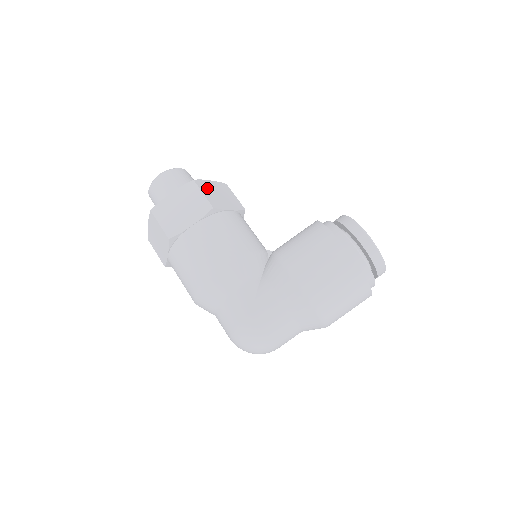
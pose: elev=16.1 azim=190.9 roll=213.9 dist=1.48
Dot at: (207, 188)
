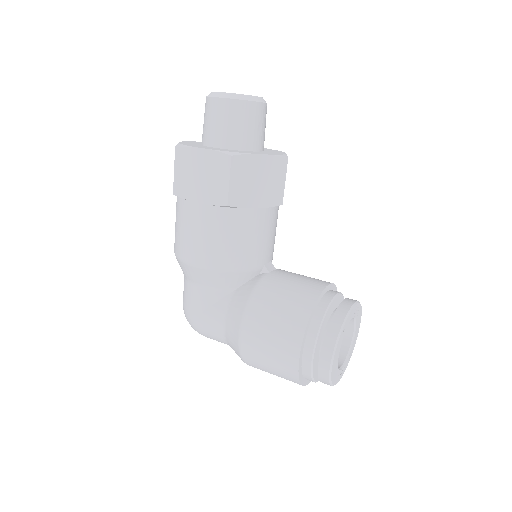
Dot at: (244, 170)
